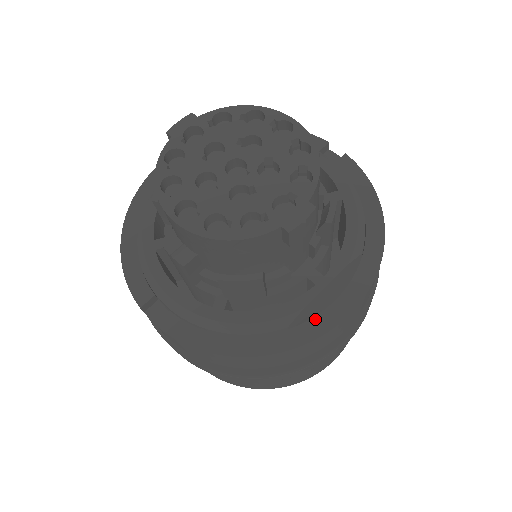
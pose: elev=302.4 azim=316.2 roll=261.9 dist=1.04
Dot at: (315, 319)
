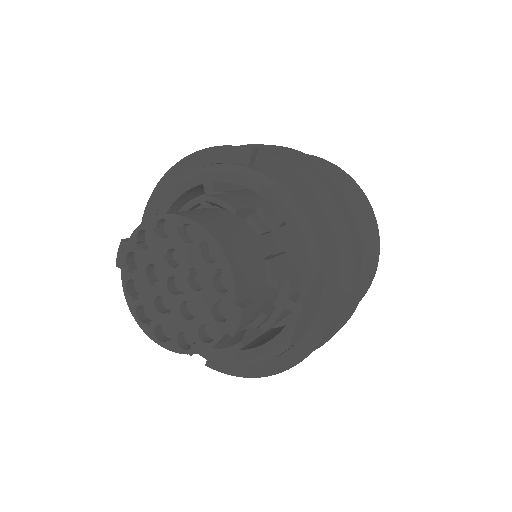
Dot at: (306, 335)
